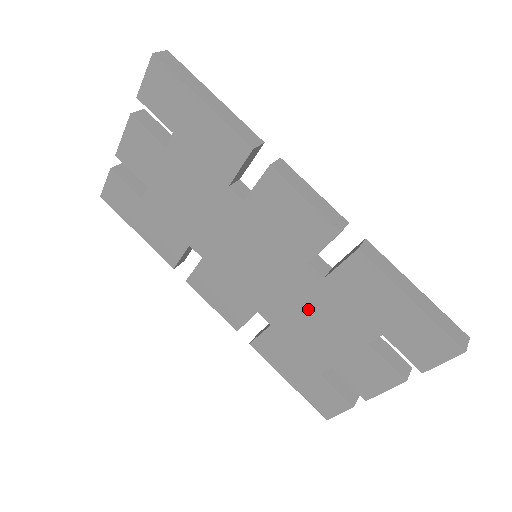
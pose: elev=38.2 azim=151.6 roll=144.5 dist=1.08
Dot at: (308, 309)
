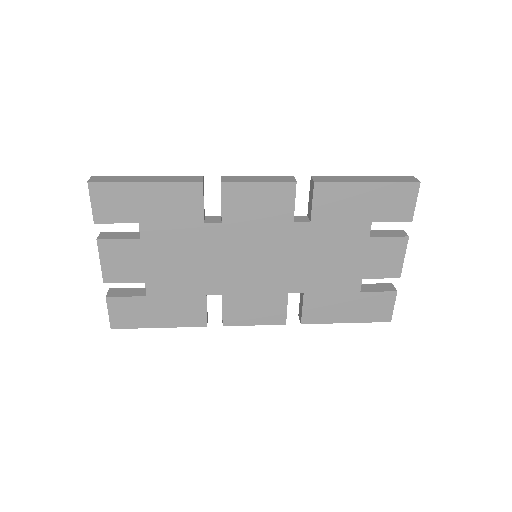
Dot at: (317, 254)
